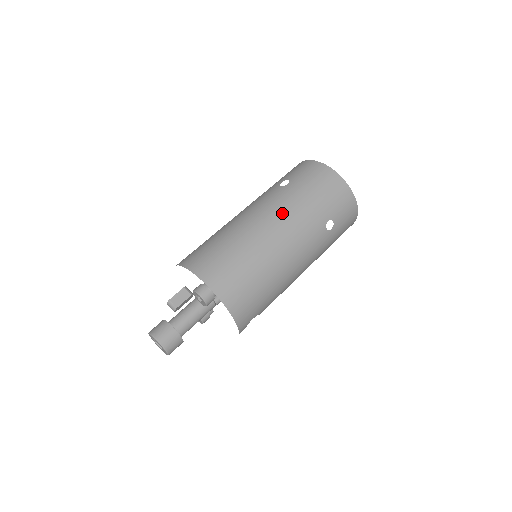
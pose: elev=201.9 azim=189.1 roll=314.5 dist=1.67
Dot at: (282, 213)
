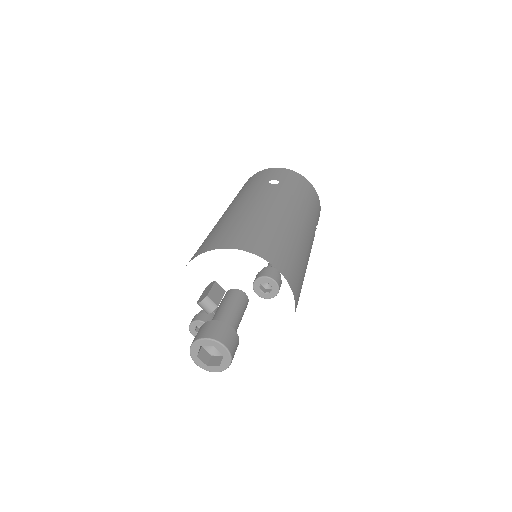
Dot at: (295, 207)
